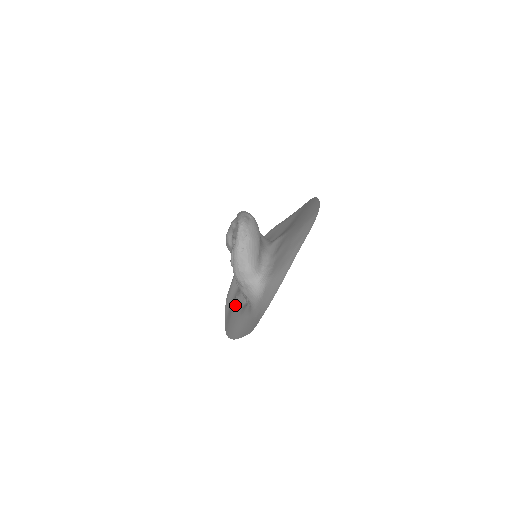
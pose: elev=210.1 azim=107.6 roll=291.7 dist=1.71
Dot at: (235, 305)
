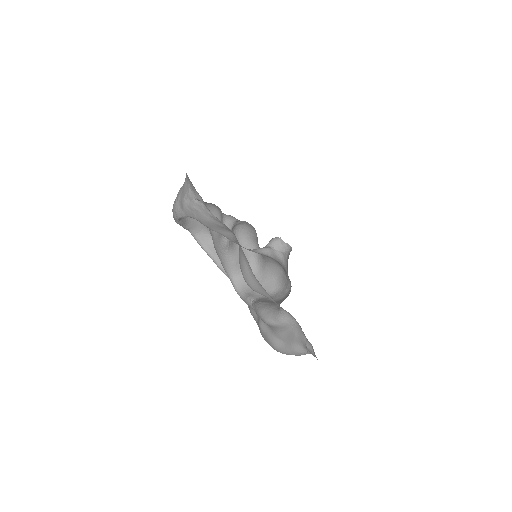
Dot at: occluded
